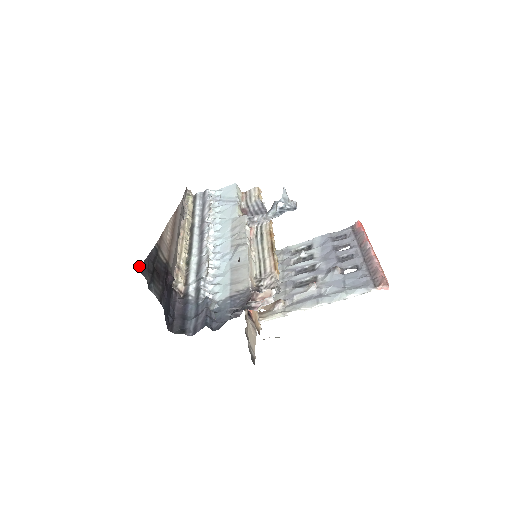
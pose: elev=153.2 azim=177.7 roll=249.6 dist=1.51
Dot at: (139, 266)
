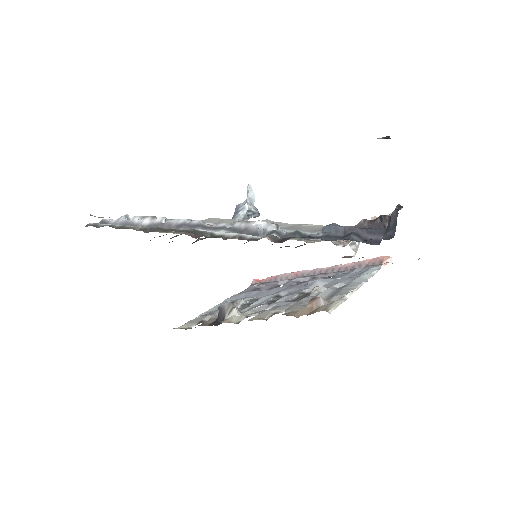
Dot at: occluded
